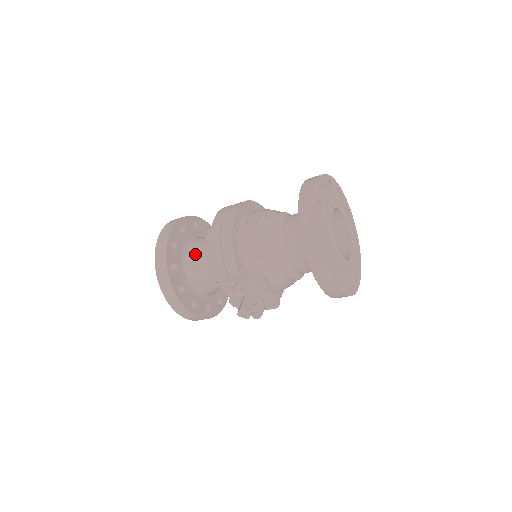
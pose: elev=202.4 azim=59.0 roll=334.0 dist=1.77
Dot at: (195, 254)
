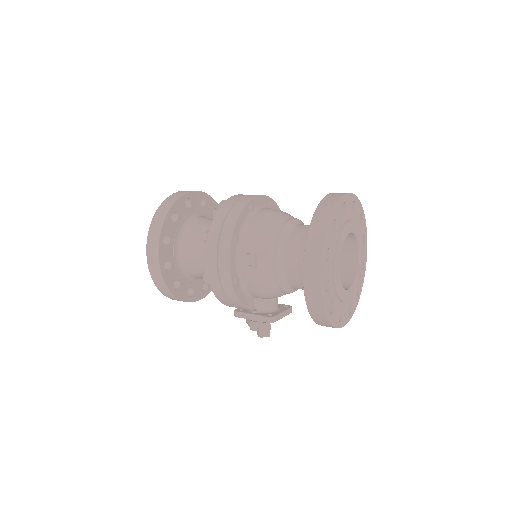
Dot at: (192, 264)
